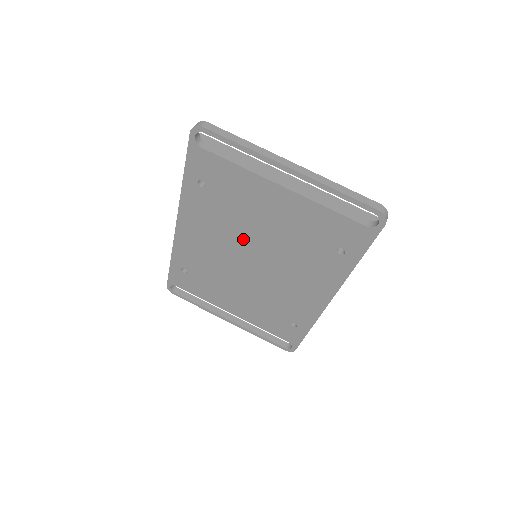
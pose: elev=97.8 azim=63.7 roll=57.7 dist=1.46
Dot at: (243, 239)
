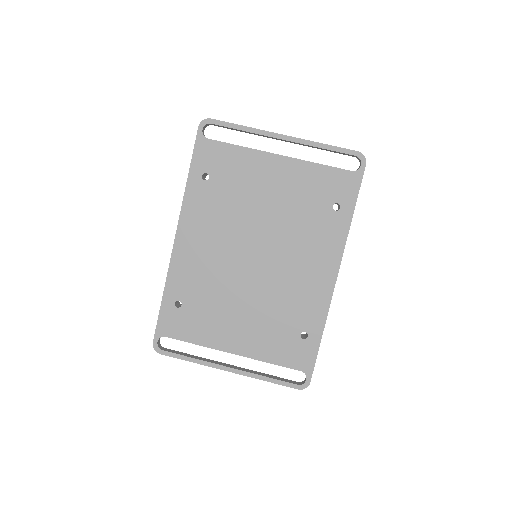
Dot at: (245, 229)
